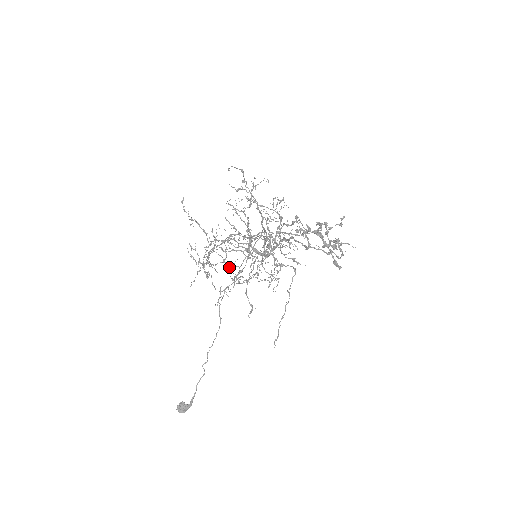
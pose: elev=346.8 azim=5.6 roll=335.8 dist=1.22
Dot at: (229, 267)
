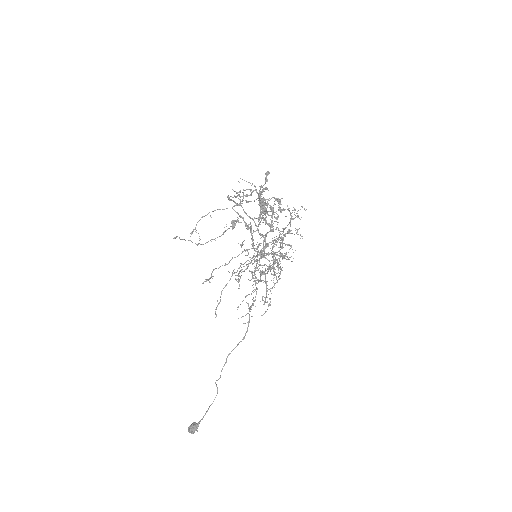
Dot at: (251, 279)
